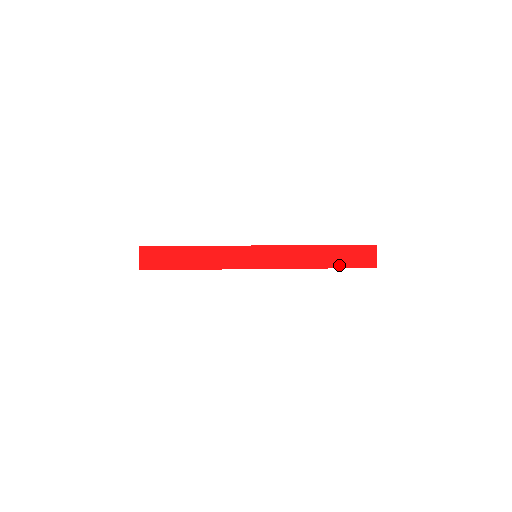
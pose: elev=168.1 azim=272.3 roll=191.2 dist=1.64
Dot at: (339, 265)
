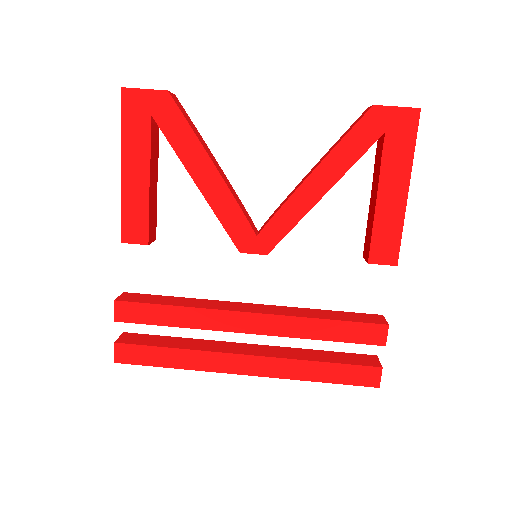
Dot at: occluded
